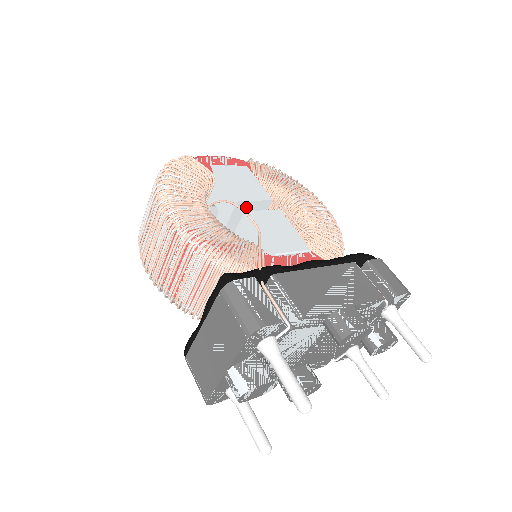
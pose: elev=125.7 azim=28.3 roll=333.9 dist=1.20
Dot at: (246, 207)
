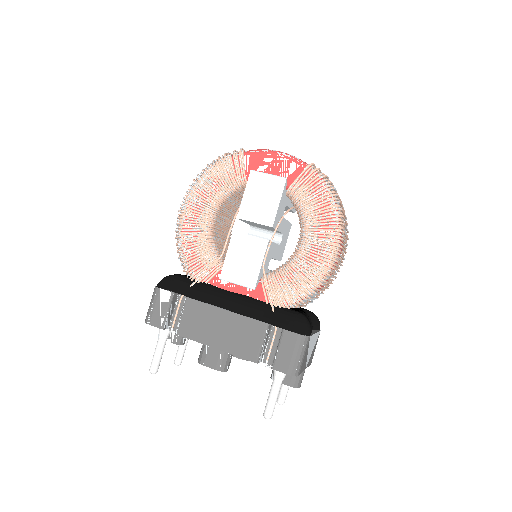
Dot at: (250, 222)
